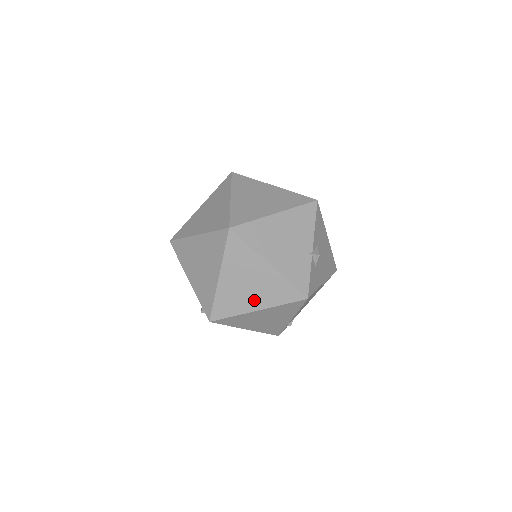
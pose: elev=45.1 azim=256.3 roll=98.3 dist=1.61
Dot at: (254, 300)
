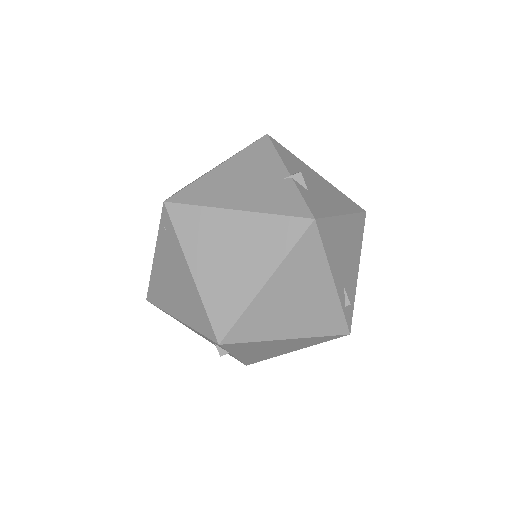
Dot at: (251, 272)
